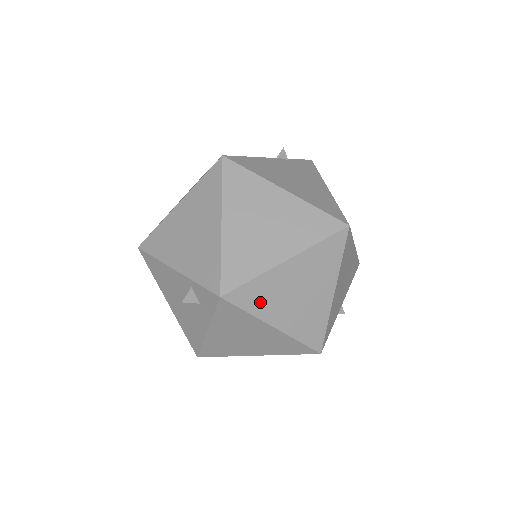
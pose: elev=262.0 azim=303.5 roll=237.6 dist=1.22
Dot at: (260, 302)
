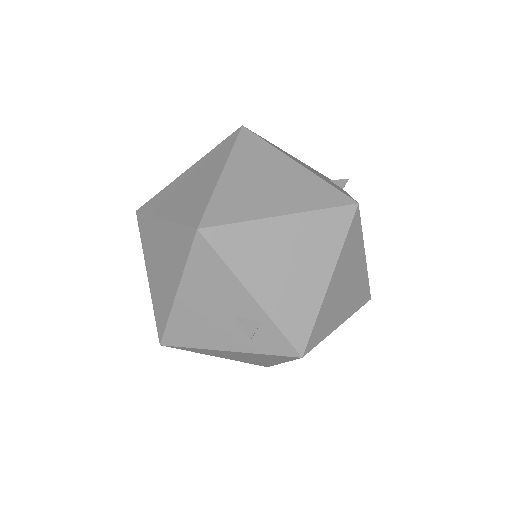
Dot at: occluded
